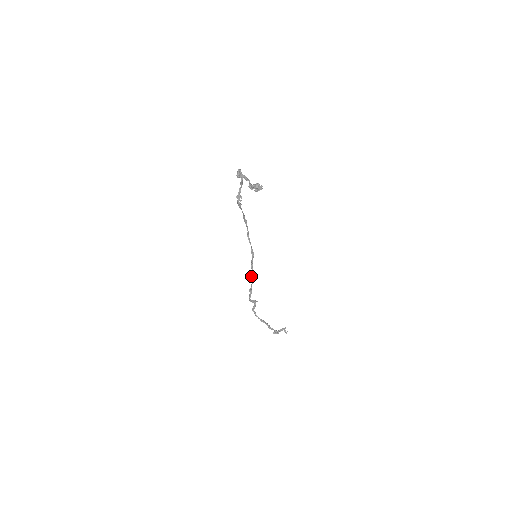
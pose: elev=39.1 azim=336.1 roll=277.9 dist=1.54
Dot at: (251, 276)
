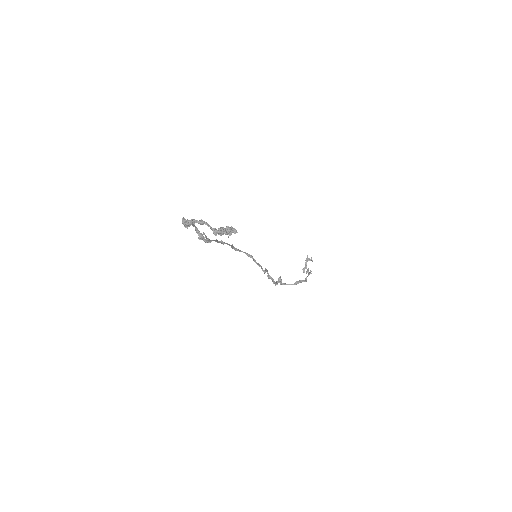
Dot at: (264, 272)
